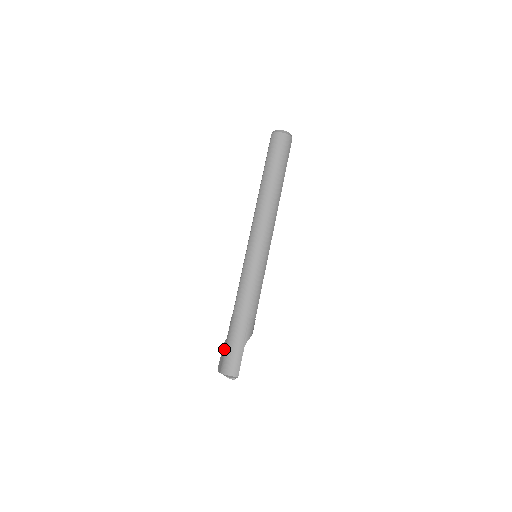
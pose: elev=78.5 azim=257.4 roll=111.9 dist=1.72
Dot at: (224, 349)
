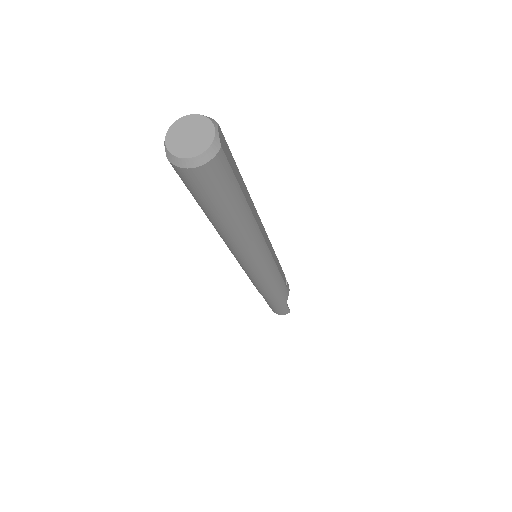
Dot at: occluded
